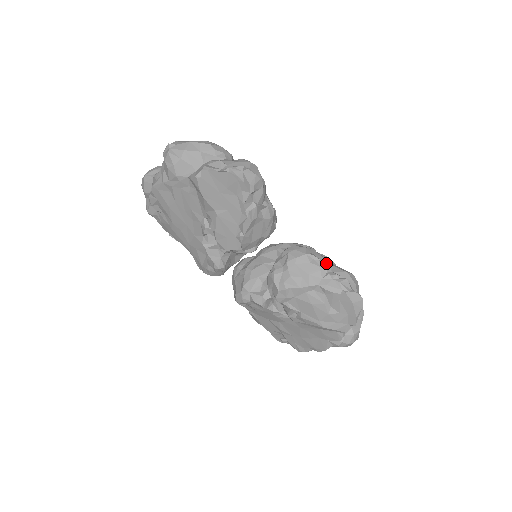
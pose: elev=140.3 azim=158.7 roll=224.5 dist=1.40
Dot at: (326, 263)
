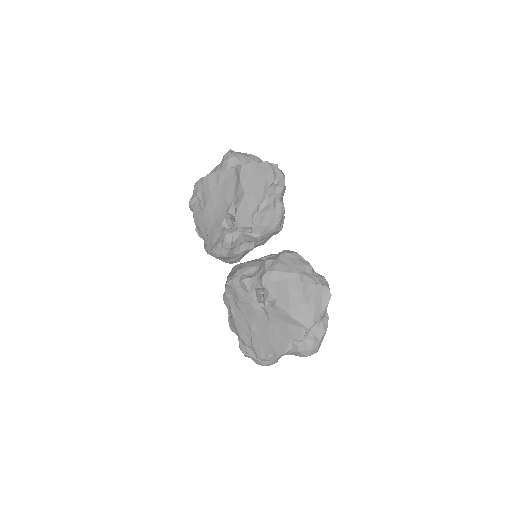
Dot at: occluded
